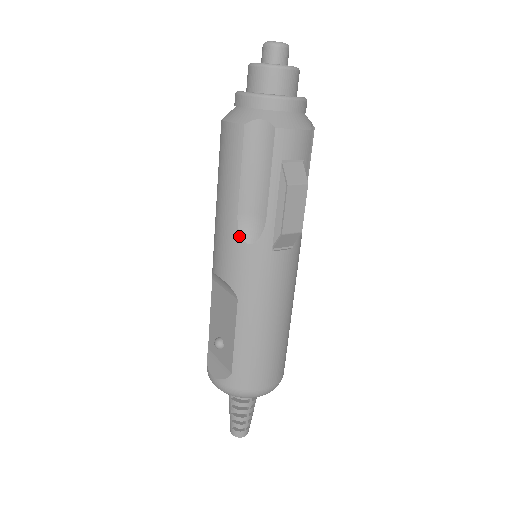
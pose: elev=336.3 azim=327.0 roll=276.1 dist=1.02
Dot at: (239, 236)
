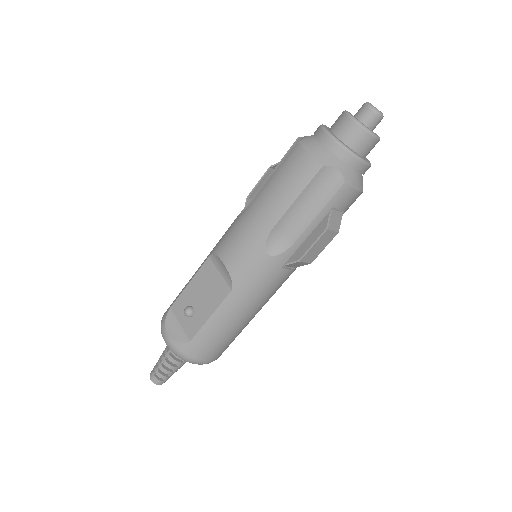
Dot at: (264, 245)
